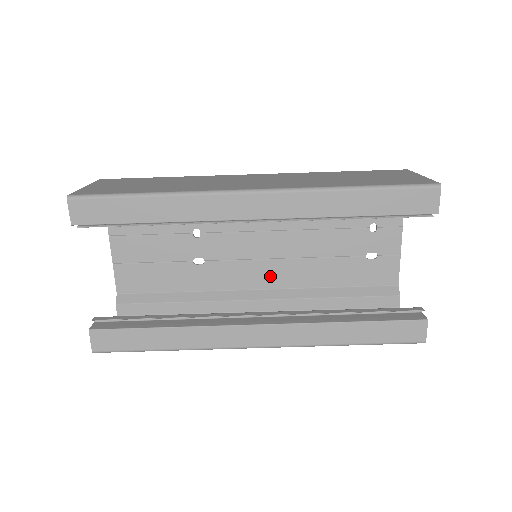
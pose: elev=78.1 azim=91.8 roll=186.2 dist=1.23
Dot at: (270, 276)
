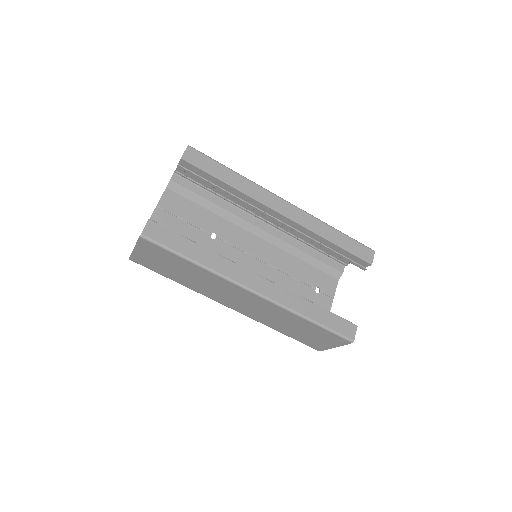
Dot at: occluded
